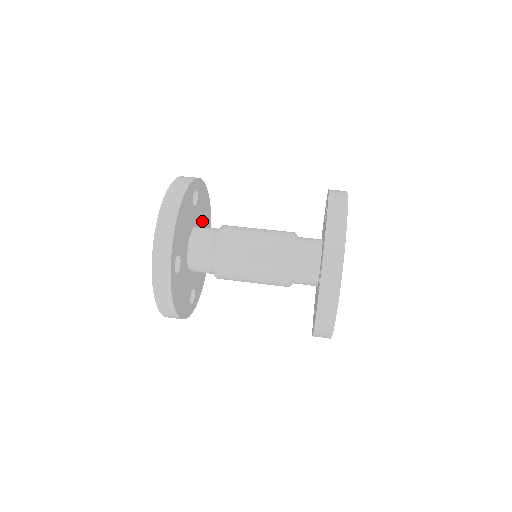
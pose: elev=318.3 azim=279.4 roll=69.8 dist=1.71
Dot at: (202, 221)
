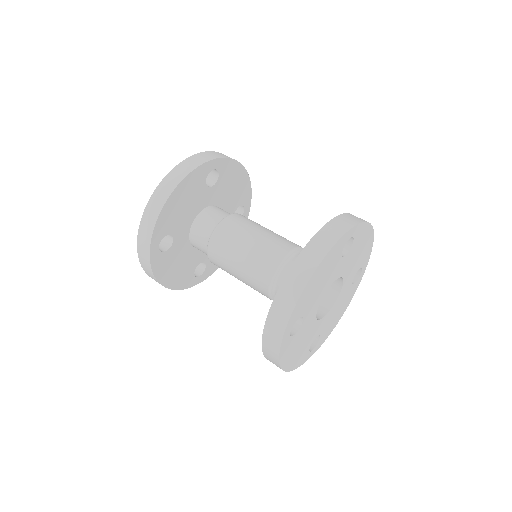
Dot at: (229, 199)
